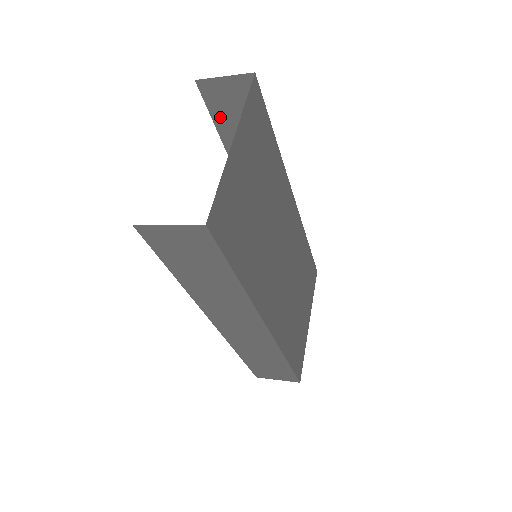
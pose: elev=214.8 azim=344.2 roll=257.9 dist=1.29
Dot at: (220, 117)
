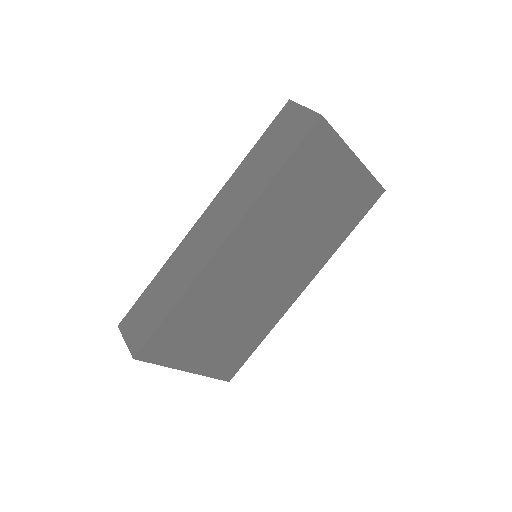
Dot at: occluded
